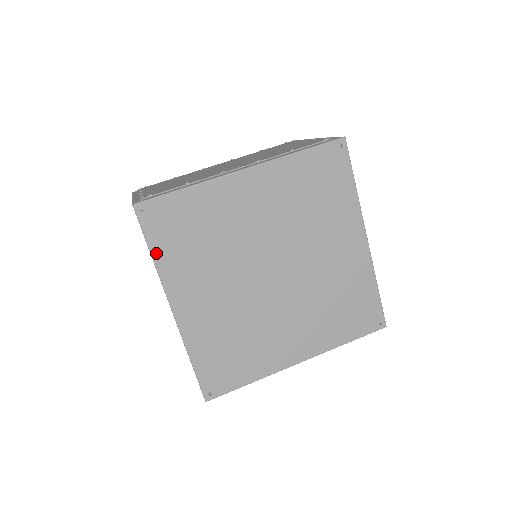
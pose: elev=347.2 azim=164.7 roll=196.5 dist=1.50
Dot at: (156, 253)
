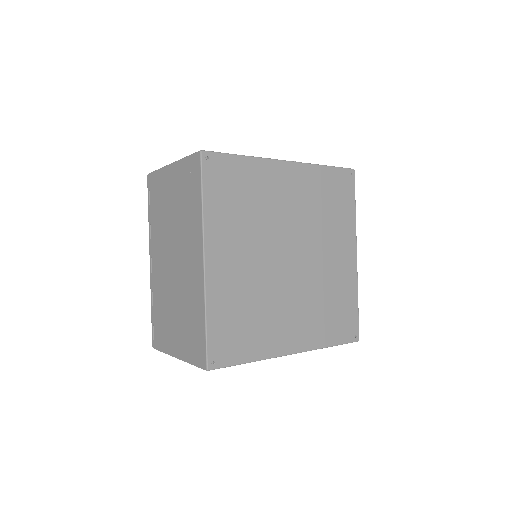
Dot at: (206, 201)
